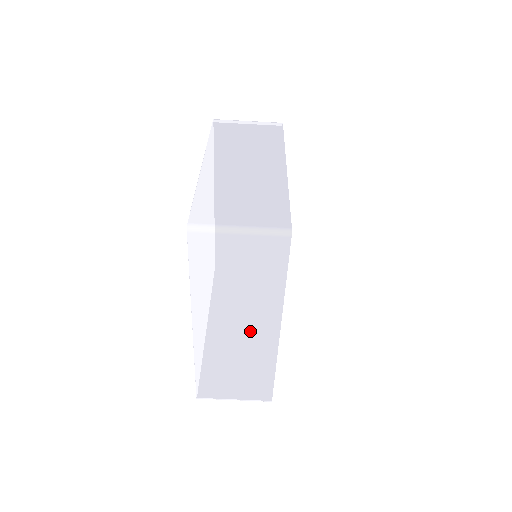
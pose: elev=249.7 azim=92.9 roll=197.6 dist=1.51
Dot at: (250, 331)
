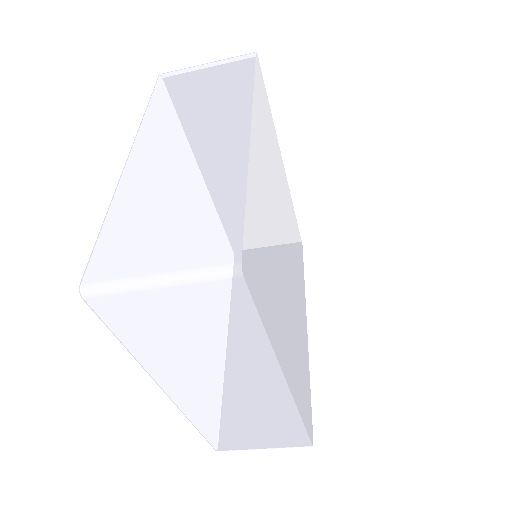
Dot at: (245, 389)
